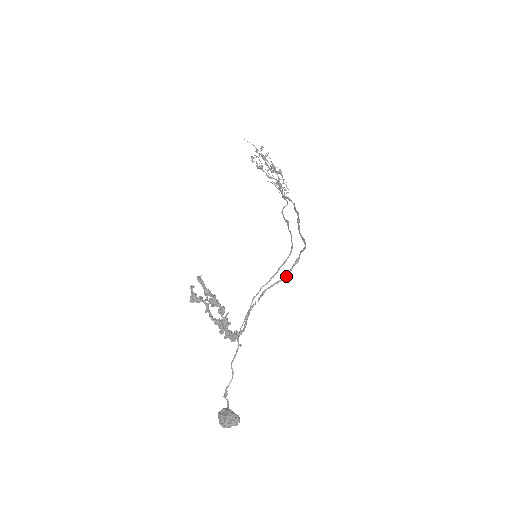
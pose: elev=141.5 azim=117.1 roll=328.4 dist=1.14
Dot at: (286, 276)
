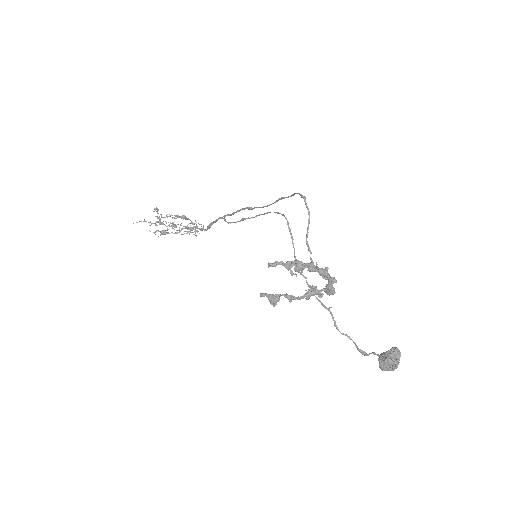
Dot at: (309, 215)
